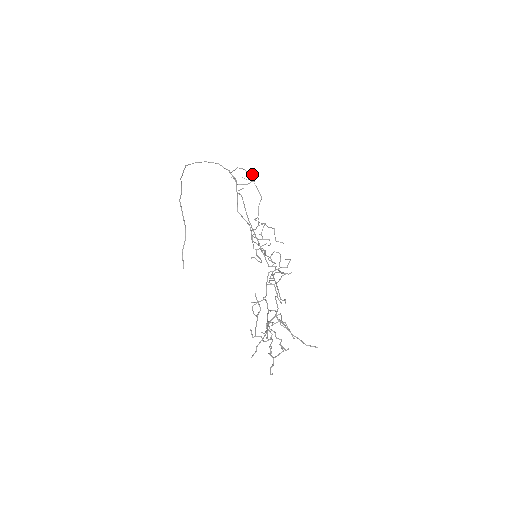
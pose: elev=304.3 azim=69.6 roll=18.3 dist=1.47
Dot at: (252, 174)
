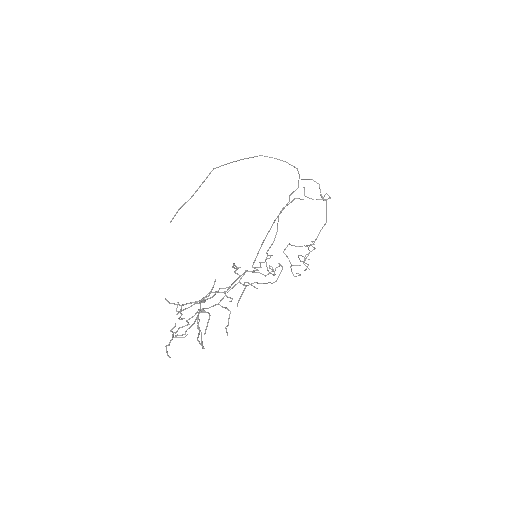
Dot at: (327, 194)
